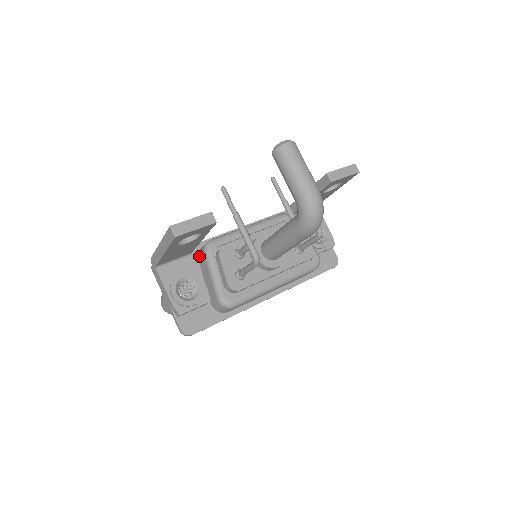
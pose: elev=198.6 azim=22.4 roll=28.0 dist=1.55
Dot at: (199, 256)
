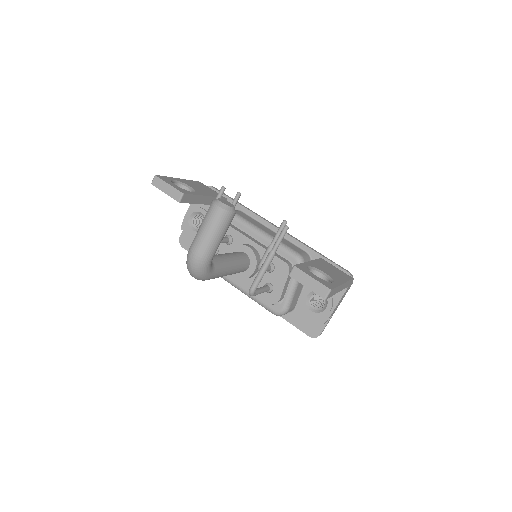
Dot at: occluded
